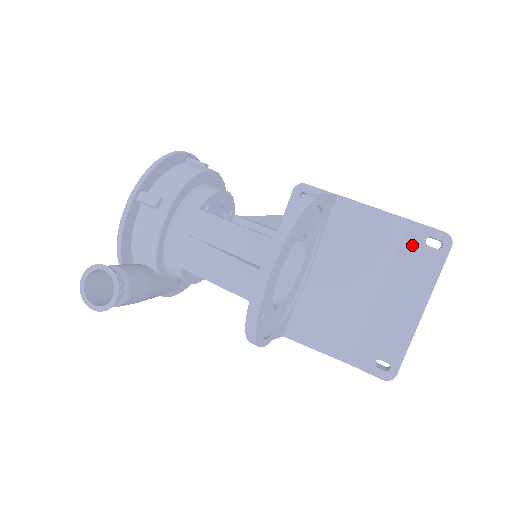
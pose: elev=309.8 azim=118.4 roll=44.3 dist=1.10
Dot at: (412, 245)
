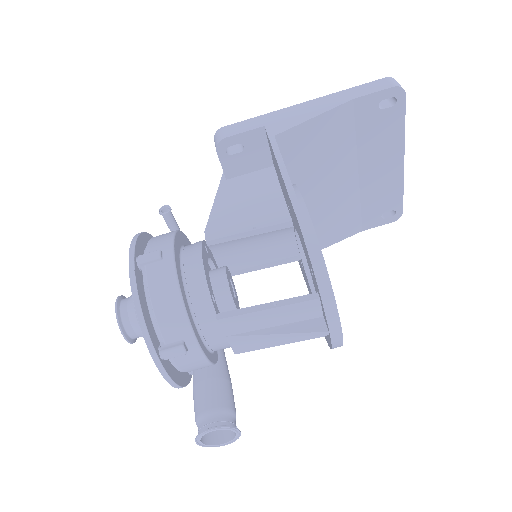
Dot at: (368, 119)
